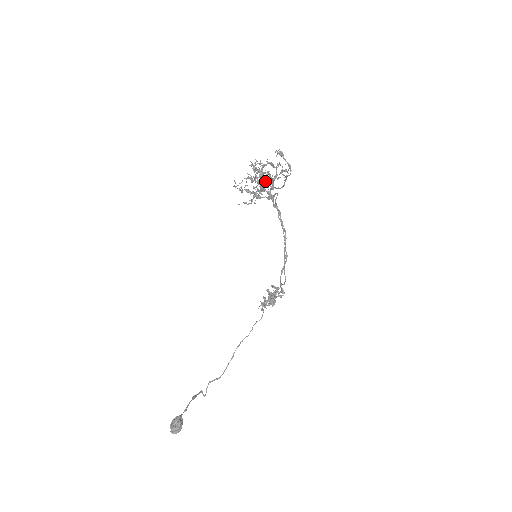
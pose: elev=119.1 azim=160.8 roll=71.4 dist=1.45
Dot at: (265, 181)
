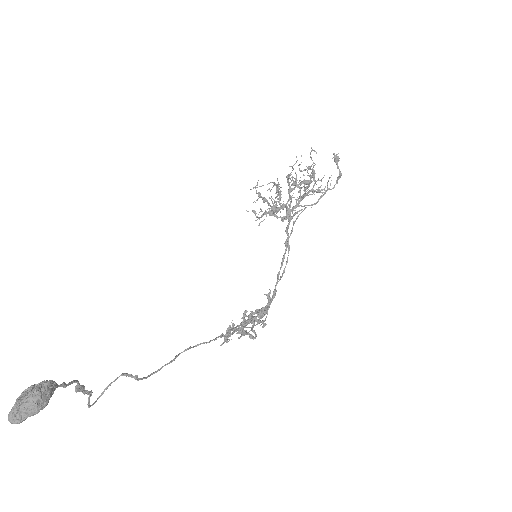
Dot at: (304, 182)
